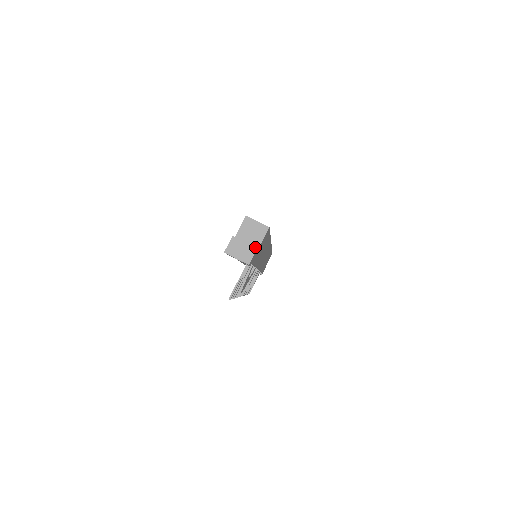
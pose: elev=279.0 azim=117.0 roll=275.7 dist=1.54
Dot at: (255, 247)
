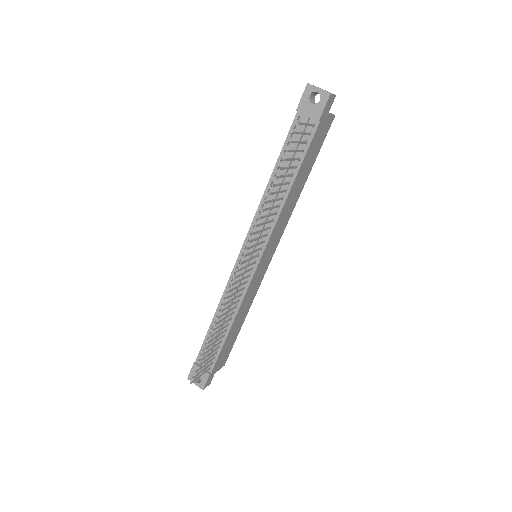
Dot at: (334, 94)
